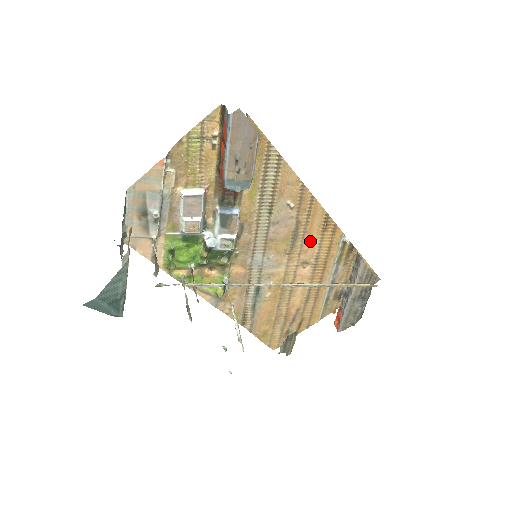
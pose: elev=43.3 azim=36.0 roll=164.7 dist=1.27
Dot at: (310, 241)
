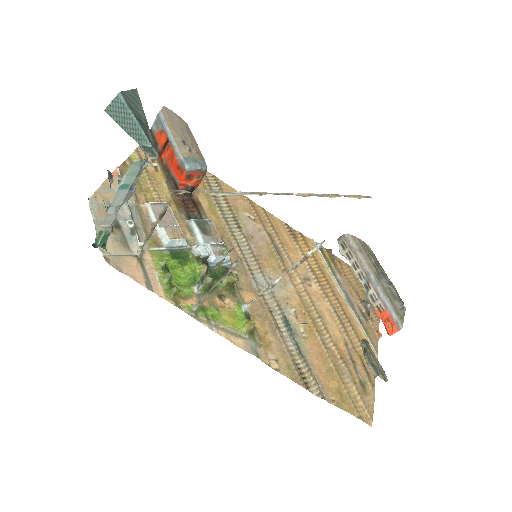
Dot at: (293, 253)
